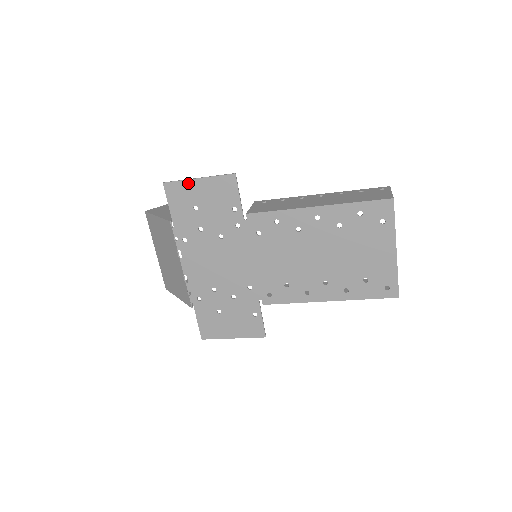
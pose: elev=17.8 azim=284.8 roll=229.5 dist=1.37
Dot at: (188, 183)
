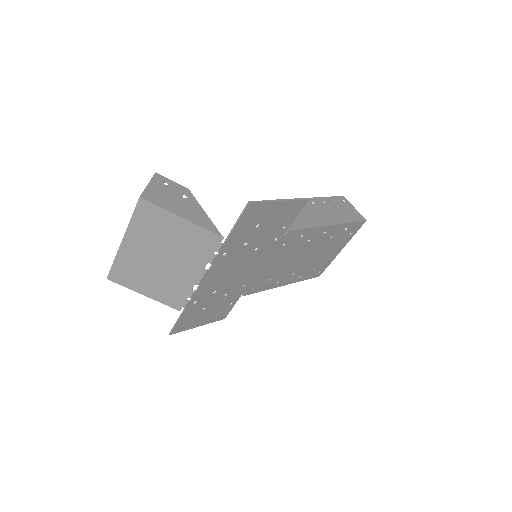
Dot at: (270, 204)
